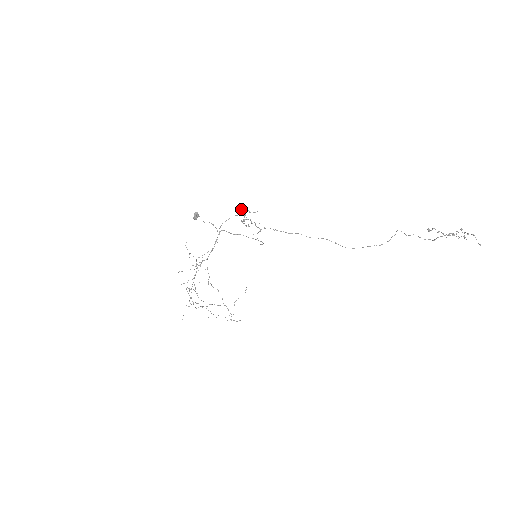
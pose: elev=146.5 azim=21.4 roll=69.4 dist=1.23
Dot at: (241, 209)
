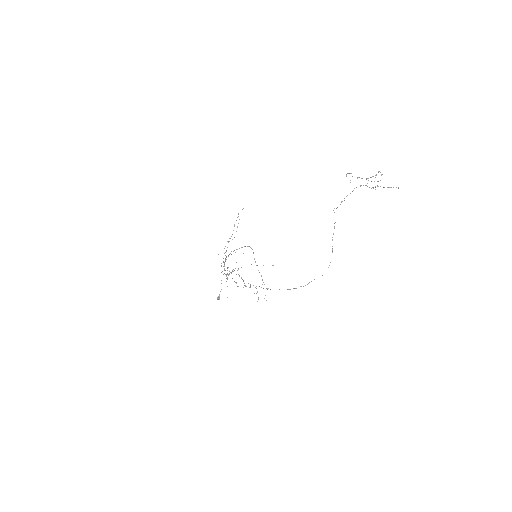
Dot at: occluded
